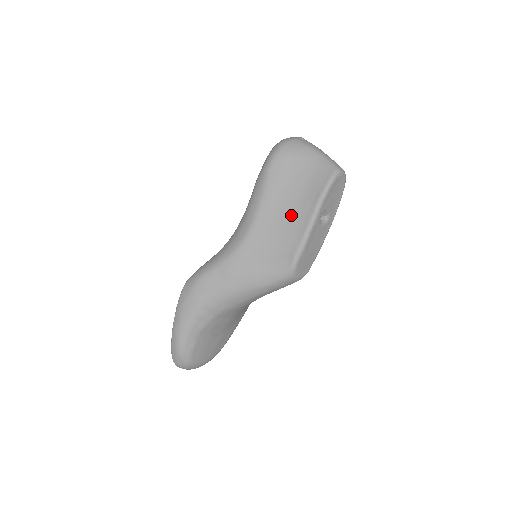
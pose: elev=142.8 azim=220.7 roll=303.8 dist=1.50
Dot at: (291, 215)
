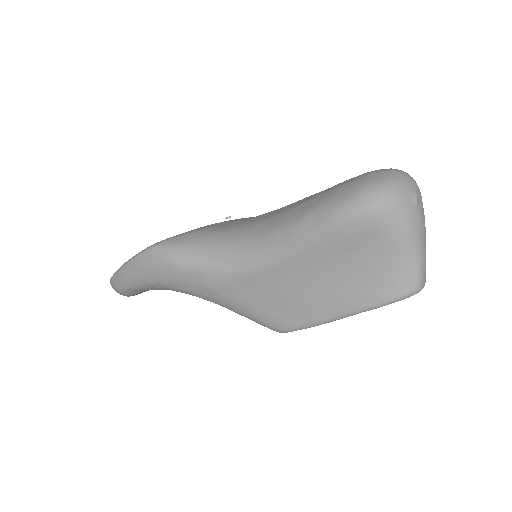
Dot at: (320, 291)
